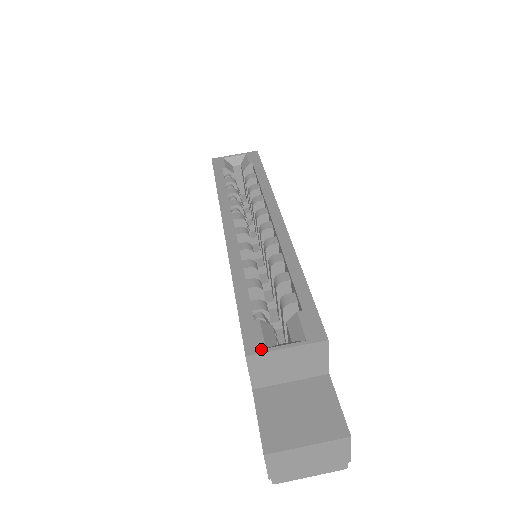
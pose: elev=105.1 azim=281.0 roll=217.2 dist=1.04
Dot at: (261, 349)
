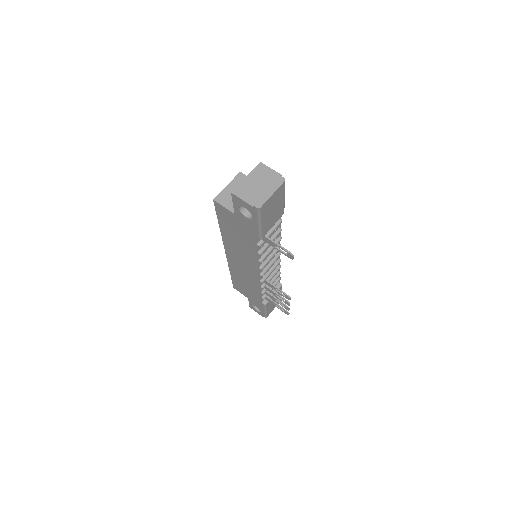
Dot at: (219, 195)
